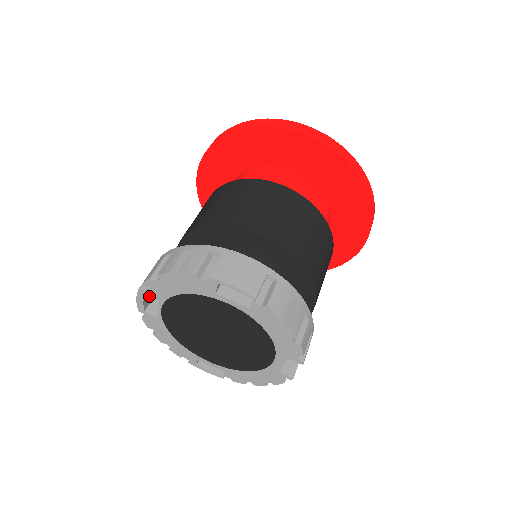
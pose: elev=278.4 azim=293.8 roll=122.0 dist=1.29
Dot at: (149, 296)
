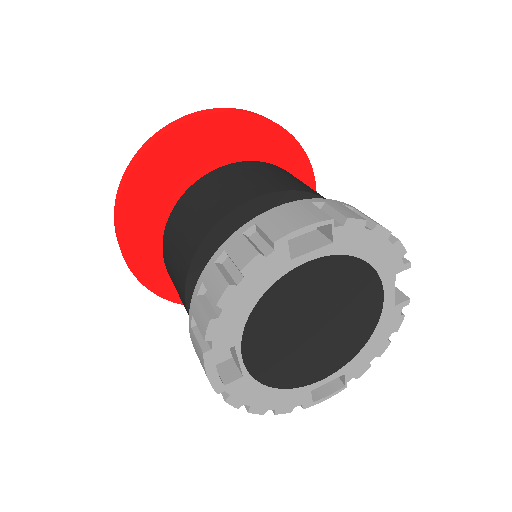
Dot at: occluded
